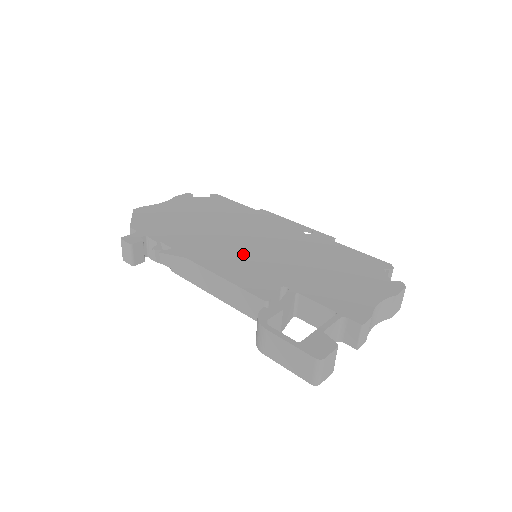
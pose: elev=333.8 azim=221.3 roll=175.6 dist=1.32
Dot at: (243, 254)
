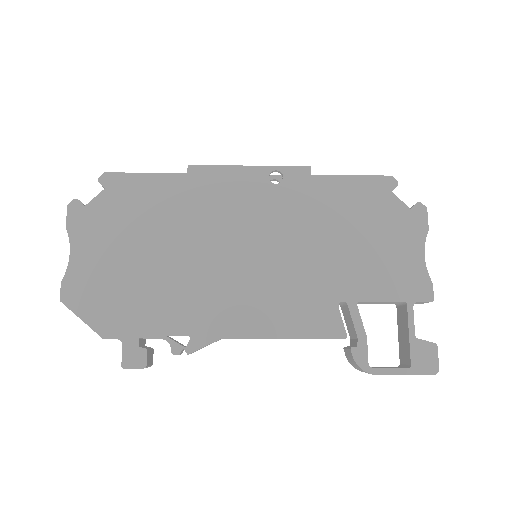
Dot at: (261, 283)
